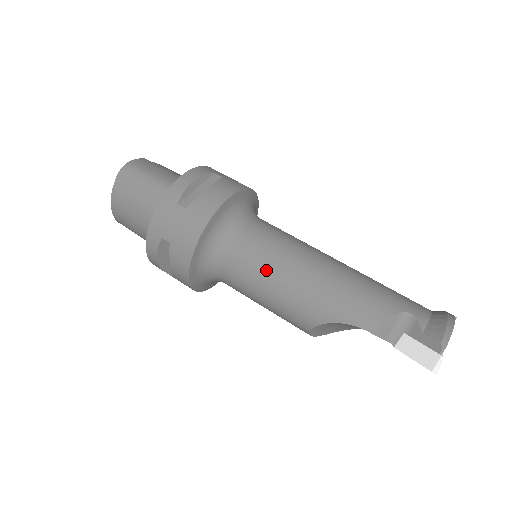
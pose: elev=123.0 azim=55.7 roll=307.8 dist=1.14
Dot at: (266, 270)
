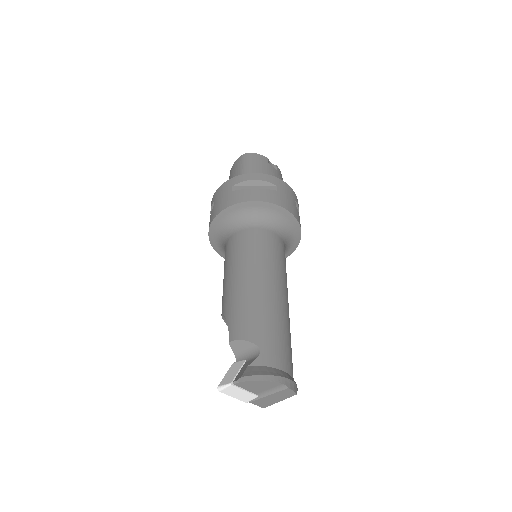
Dot at: (233, 258)
